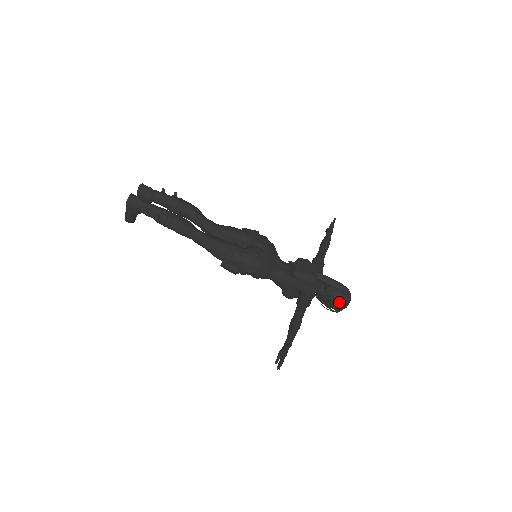
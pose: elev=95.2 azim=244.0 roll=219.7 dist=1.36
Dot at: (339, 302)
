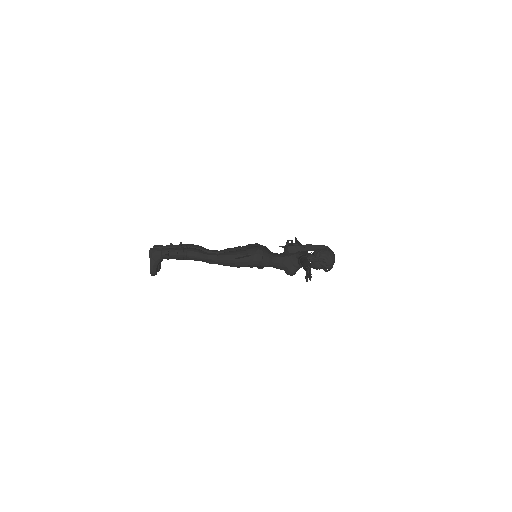
Dot at: (328, 256)
